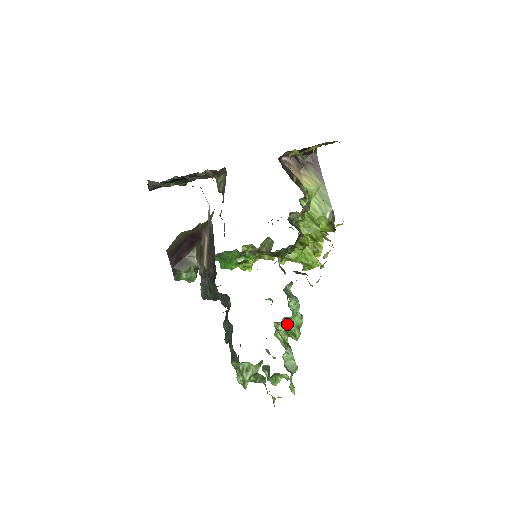
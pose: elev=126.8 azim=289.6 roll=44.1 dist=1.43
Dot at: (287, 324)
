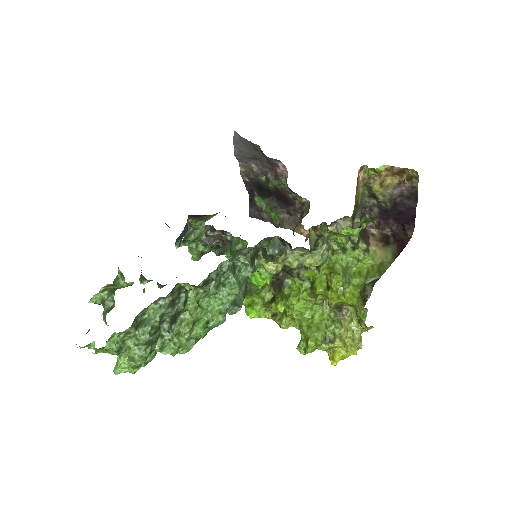
Dot at: (200, 298)
